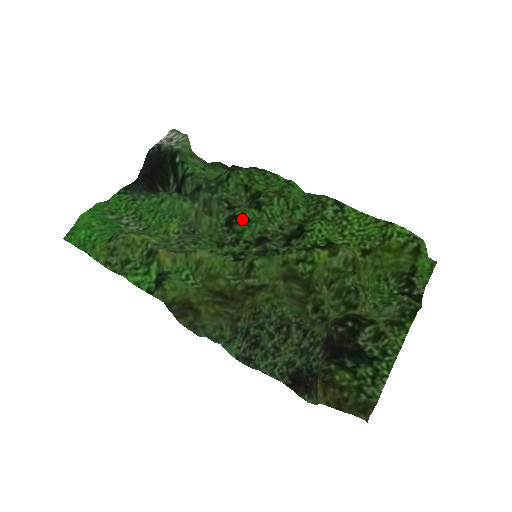
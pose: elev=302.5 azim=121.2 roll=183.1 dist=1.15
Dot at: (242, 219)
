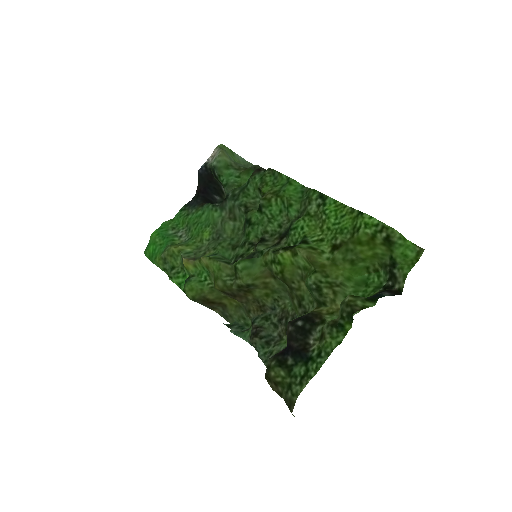
Dot at: (249, 222)
